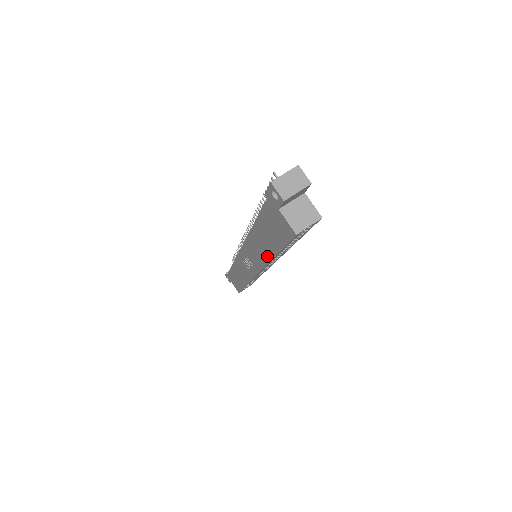
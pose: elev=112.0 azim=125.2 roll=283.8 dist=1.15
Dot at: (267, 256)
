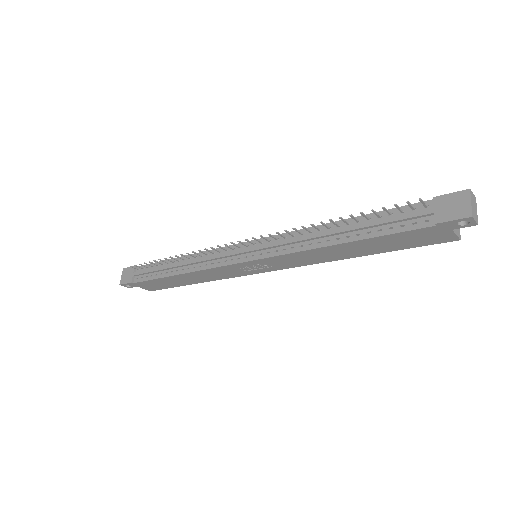
Dot at: (341, 258)
